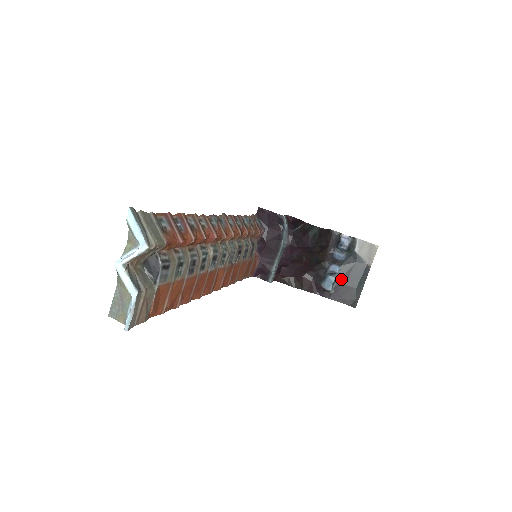
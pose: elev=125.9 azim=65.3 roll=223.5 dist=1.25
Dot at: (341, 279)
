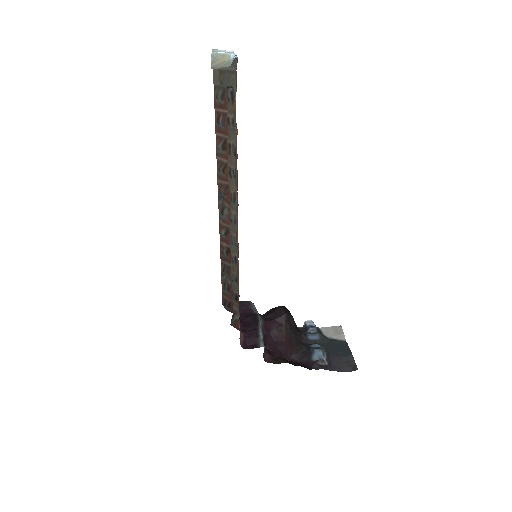
Dot at: (327, 353)
